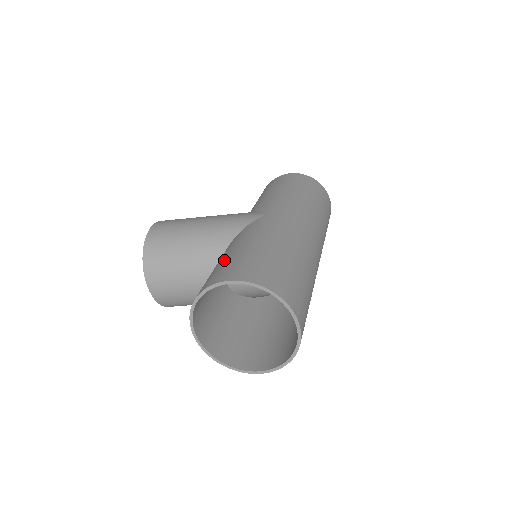
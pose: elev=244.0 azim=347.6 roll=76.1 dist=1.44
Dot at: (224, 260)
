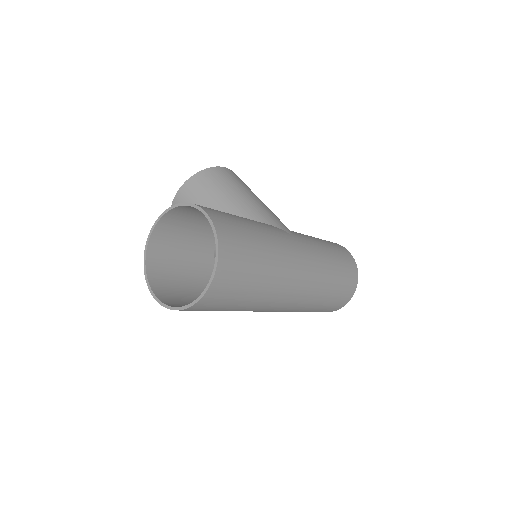
Dot at: occluded
